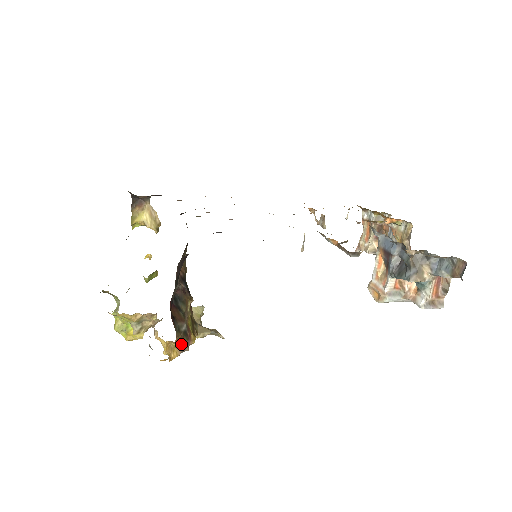
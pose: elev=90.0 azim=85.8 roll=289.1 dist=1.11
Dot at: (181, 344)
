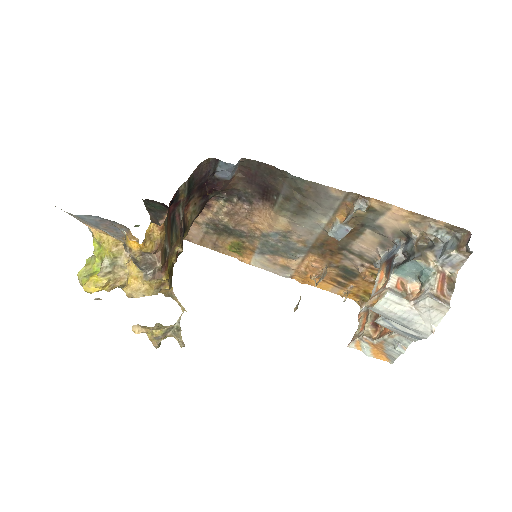
Dot at: (160, 245)
